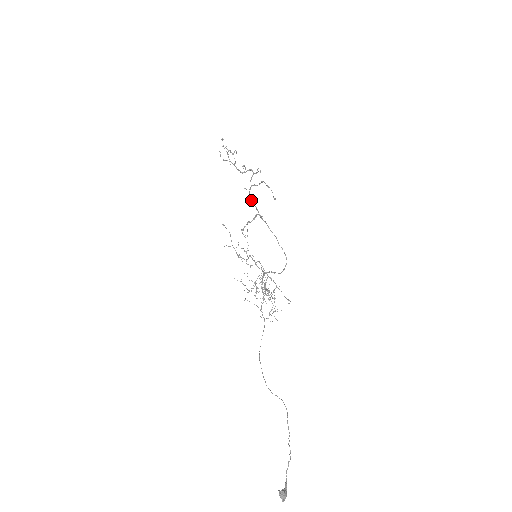
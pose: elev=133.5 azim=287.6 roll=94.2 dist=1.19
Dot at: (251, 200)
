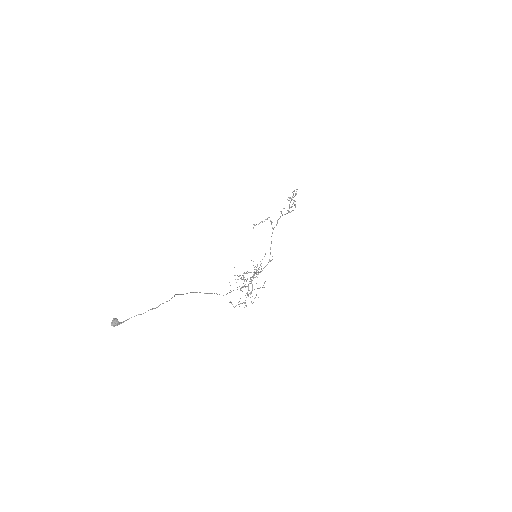
Dot at: occluded
